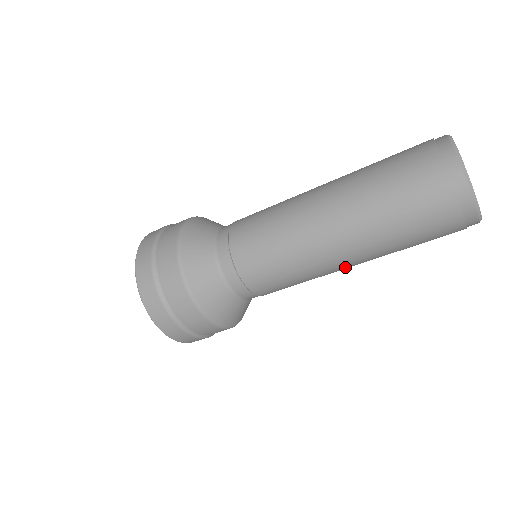
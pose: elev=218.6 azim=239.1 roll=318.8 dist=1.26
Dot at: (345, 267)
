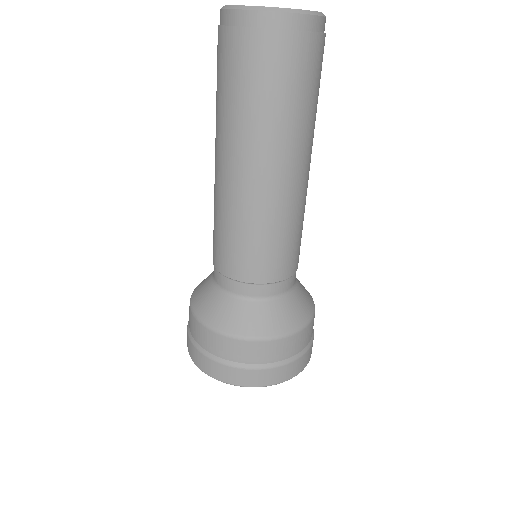
Dot at: (290, 181)
